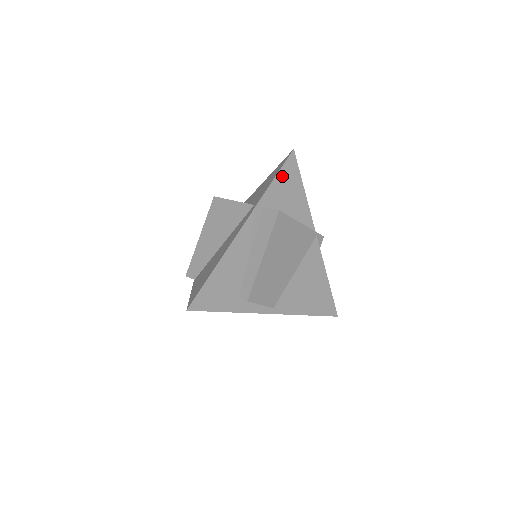
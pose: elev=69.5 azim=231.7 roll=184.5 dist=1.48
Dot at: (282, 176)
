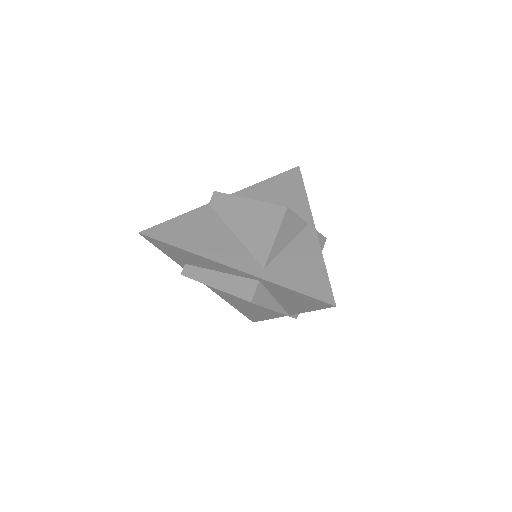
Dot at: (301, 296)
